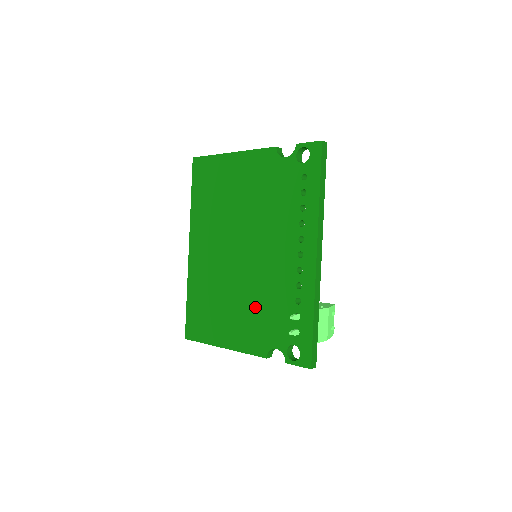
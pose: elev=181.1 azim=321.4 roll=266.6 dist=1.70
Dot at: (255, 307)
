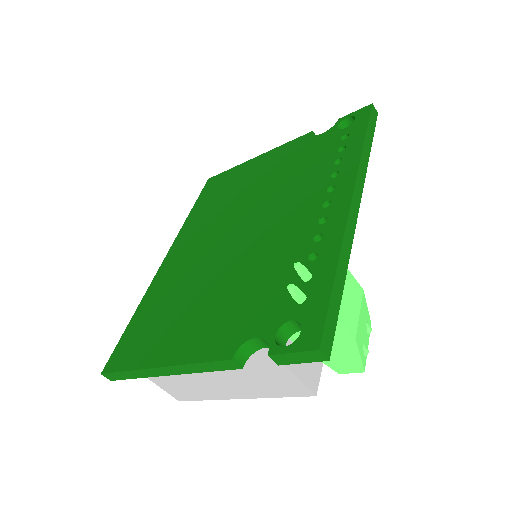
Dot at: (236, 290)
